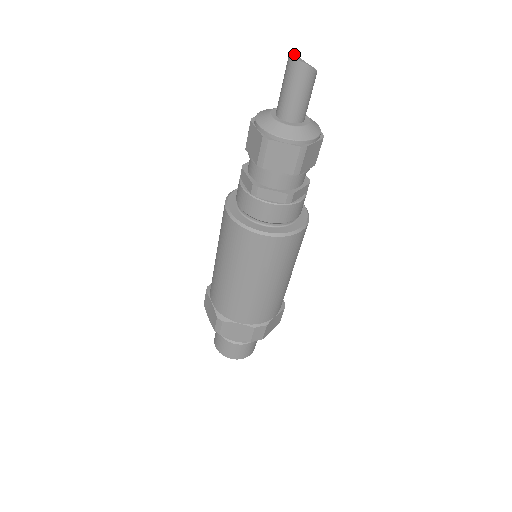
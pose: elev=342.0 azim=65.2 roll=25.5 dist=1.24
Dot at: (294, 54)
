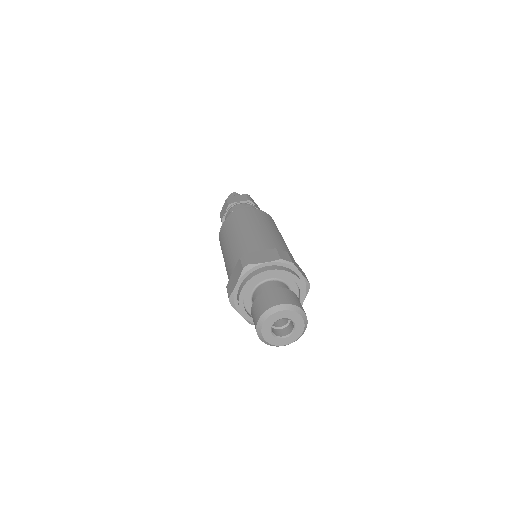
Dot at: occluded
